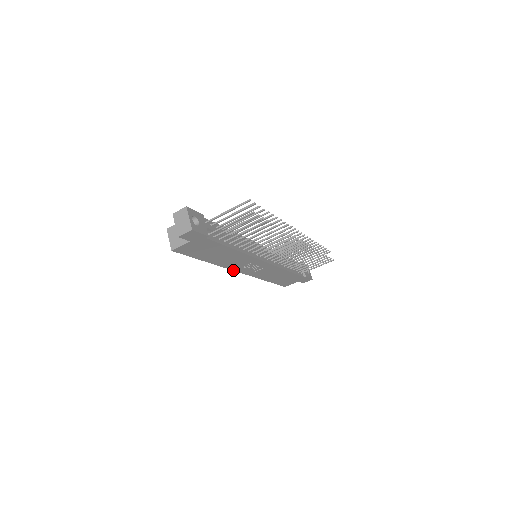
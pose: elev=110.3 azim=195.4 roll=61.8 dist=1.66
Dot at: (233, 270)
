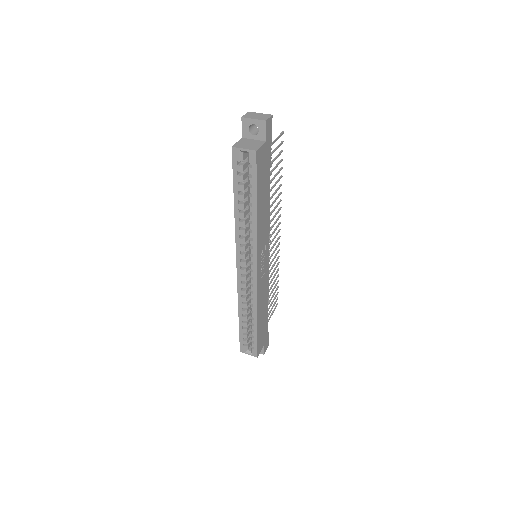
Dot at: (256, 258)
